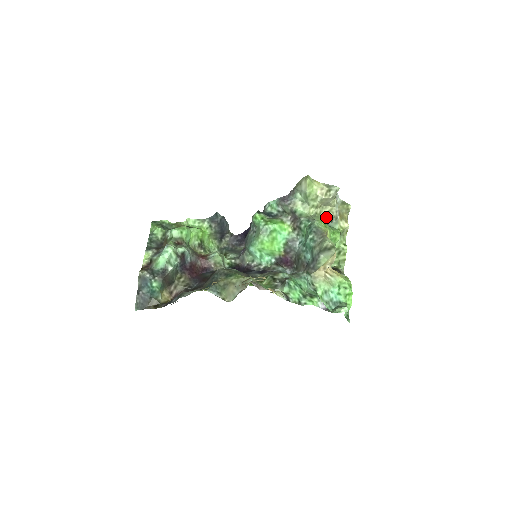
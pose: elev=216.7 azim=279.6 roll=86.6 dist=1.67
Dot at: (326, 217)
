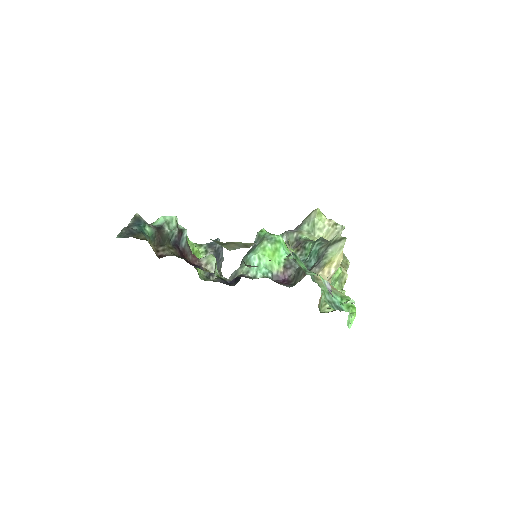
Dot at: occluded
